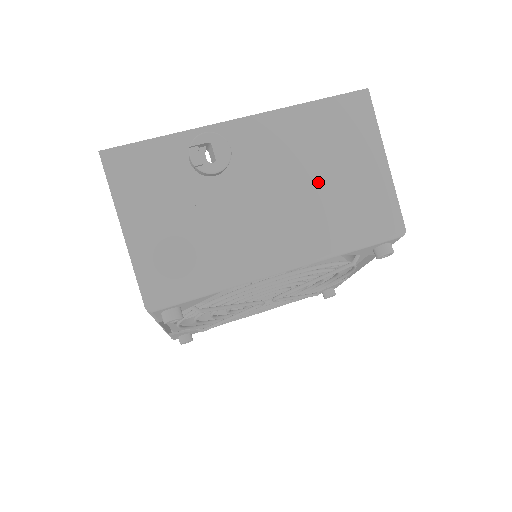
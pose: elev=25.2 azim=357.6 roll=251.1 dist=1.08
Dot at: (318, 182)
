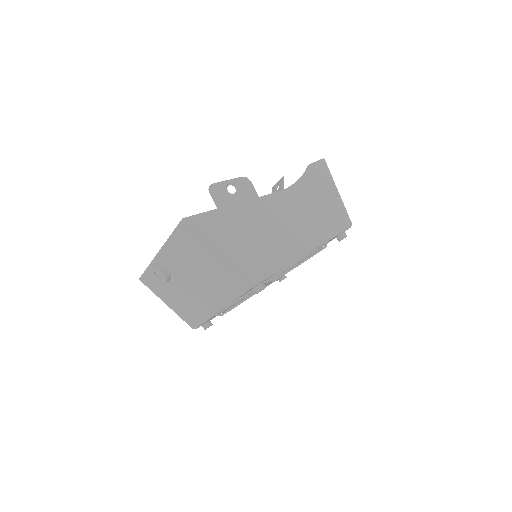
Dot at: (201, 271)
